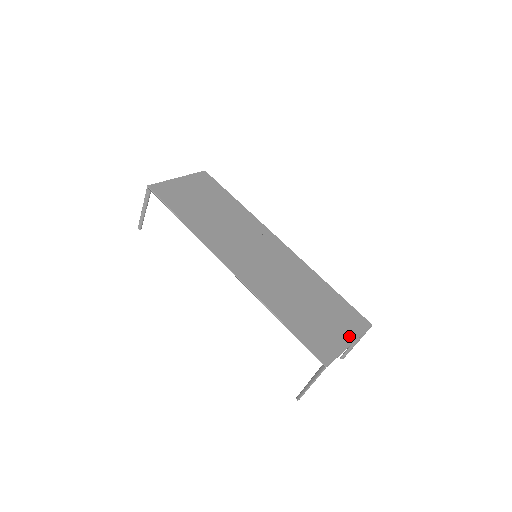
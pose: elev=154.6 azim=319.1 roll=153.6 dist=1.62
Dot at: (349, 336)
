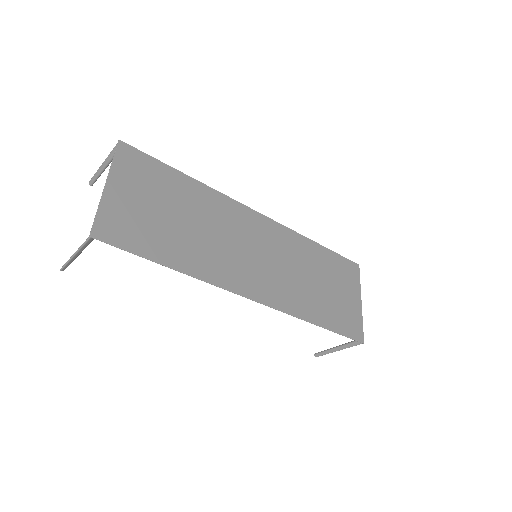
Dot at: (357, 294)
